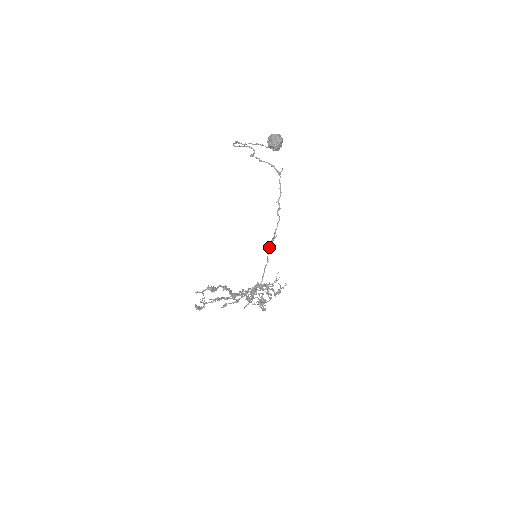
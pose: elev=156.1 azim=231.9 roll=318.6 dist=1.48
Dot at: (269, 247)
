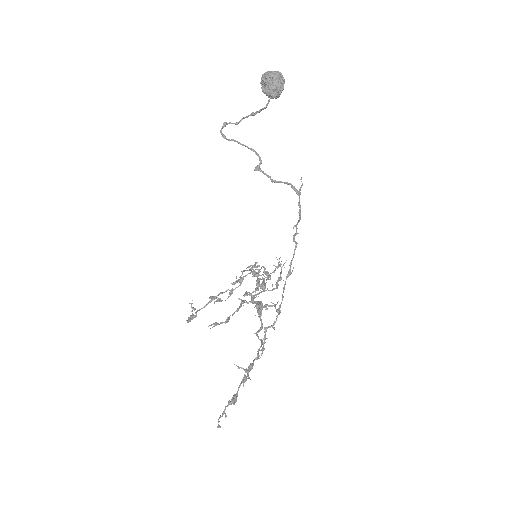
Dot at: (284, 284)
